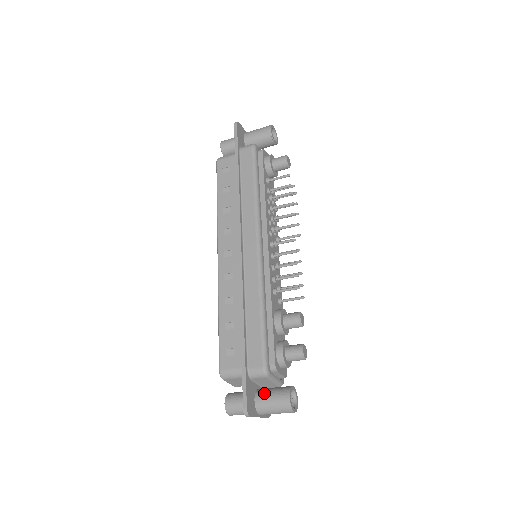
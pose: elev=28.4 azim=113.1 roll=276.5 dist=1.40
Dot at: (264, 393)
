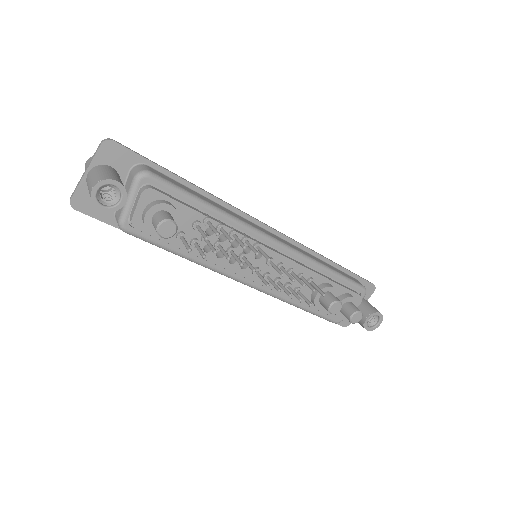
Dot at: occluded
